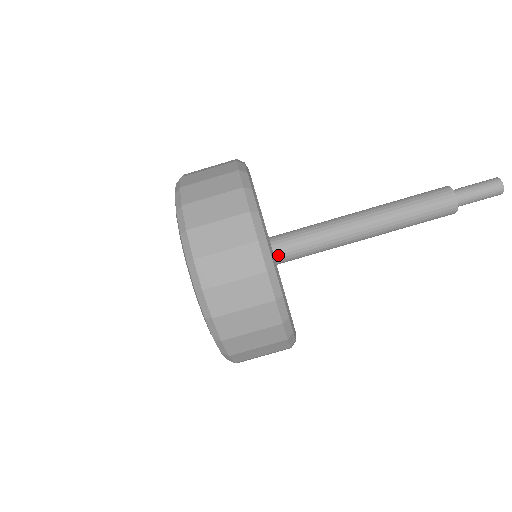
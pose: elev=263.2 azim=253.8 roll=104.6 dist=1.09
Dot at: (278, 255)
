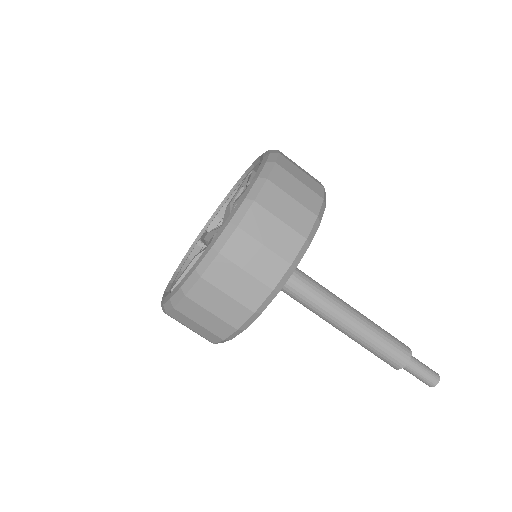
Dot at: occluded
